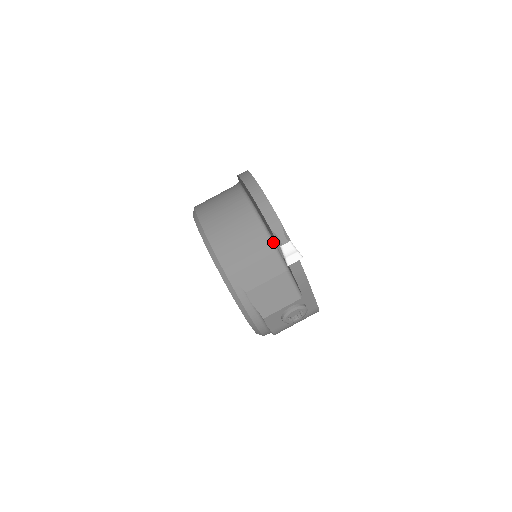
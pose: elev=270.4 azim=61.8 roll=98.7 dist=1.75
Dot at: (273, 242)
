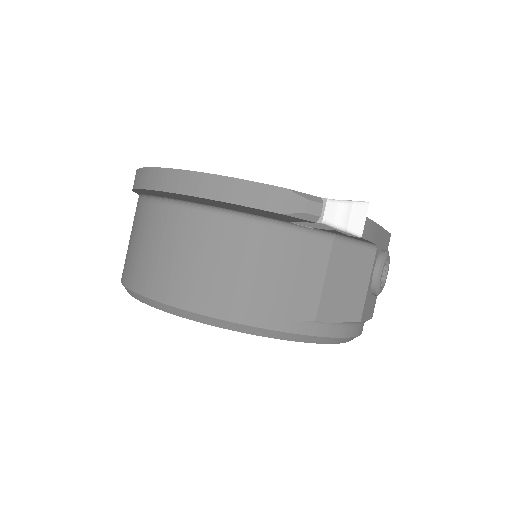
Dot at: (281, 223)
